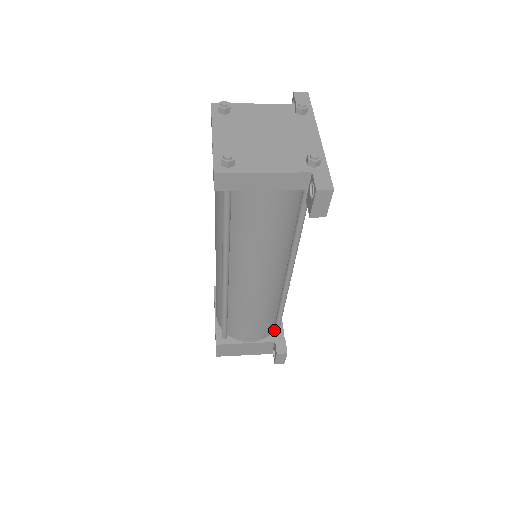
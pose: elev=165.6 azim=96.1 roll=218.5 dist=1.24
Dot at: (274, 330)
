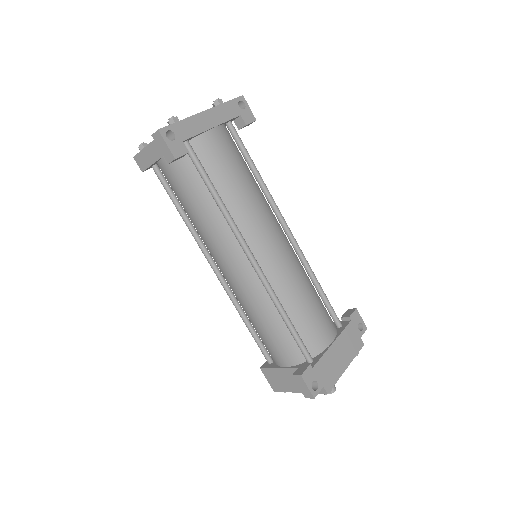
Dot at: (302, 352)
